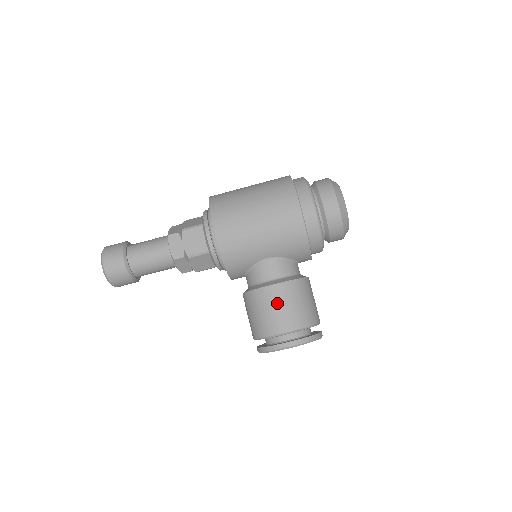
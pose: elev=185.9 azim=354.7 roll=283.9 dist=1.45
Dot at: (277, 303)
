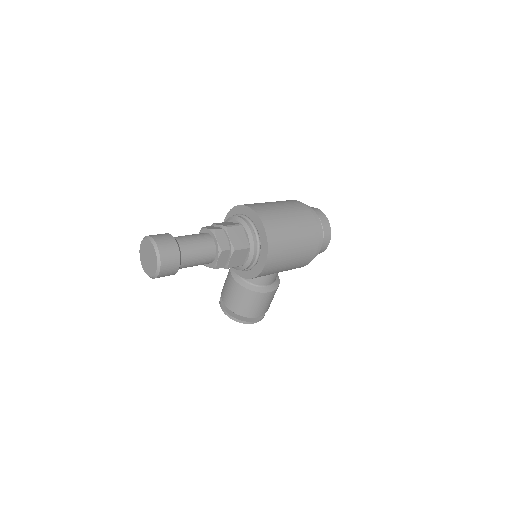
Dot at: (265, 302)
